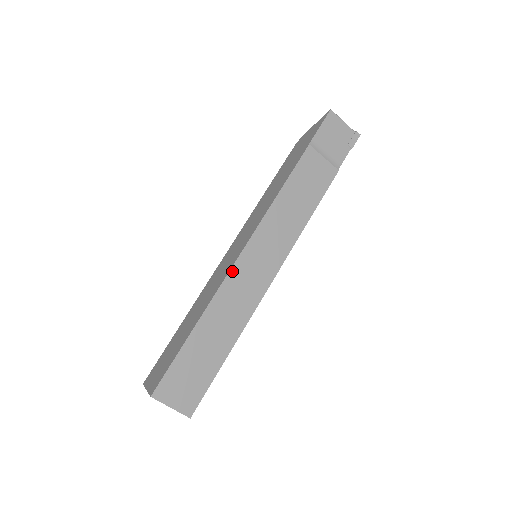
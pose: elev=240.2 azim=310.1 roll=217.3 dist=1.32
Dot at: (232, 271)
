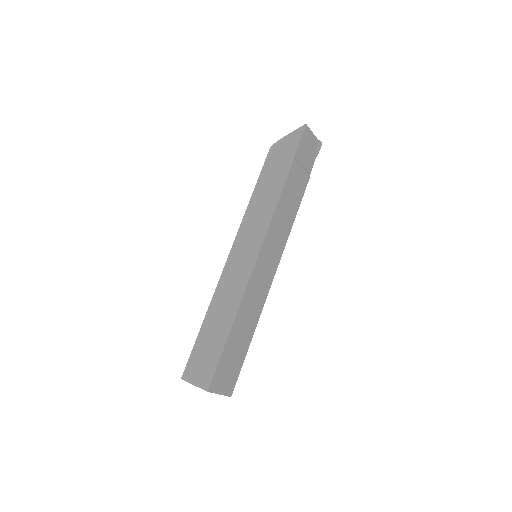
Dot at: (251, 277)
